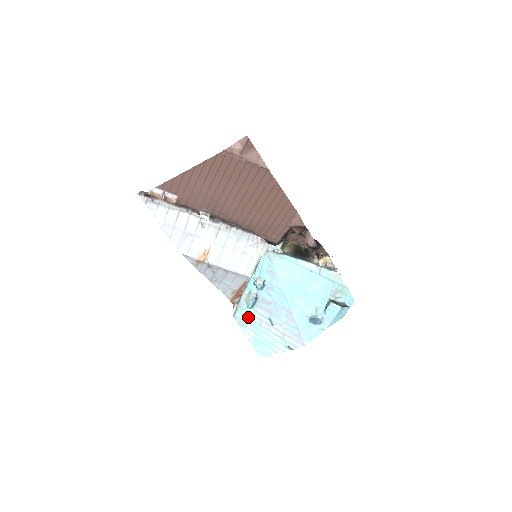
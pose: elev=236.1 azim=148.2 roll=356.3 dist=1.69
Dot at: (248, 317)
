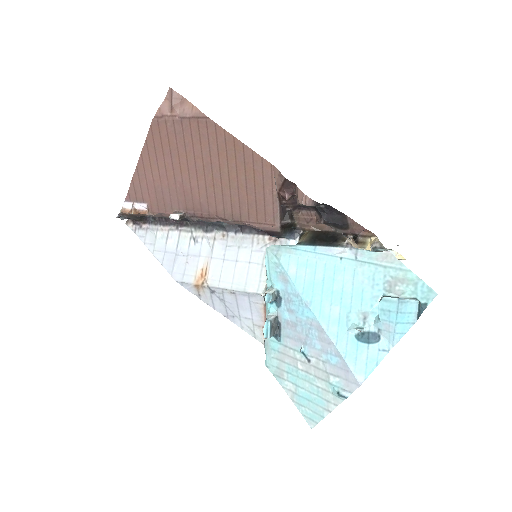
Dot at: (280, 360)
